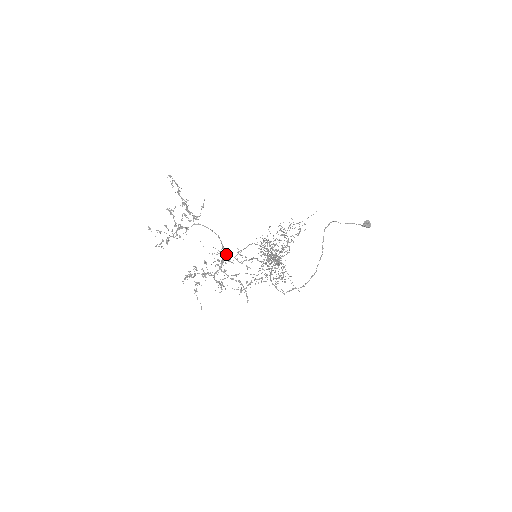
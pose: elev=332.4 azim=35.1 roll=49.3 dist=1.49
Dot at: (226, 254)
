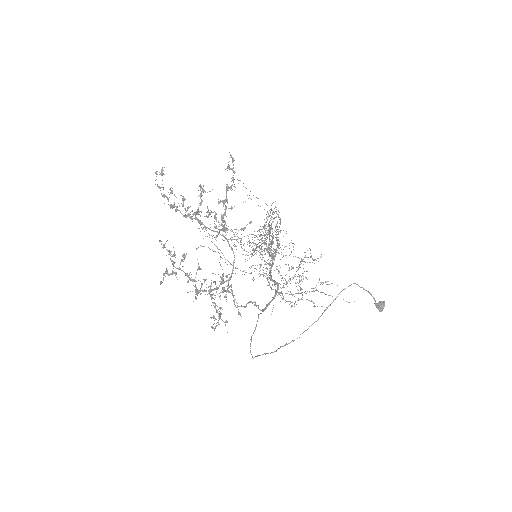
Dot at: (228, 290)
